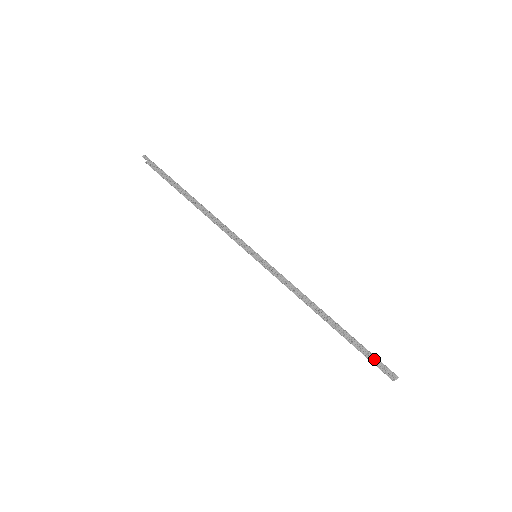
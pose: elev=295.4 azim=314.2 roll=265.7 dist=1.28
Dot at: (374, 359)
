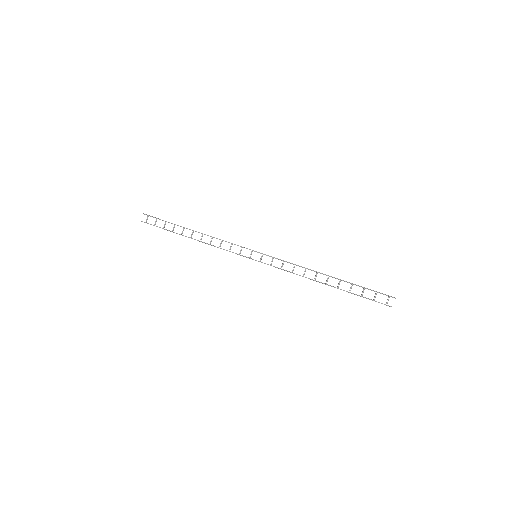
Dot at: (373, 290)
